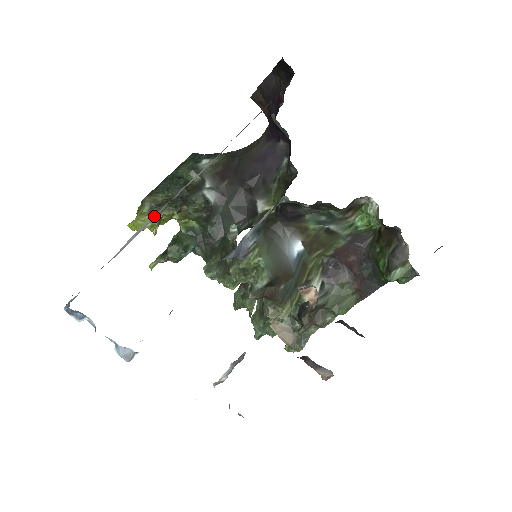
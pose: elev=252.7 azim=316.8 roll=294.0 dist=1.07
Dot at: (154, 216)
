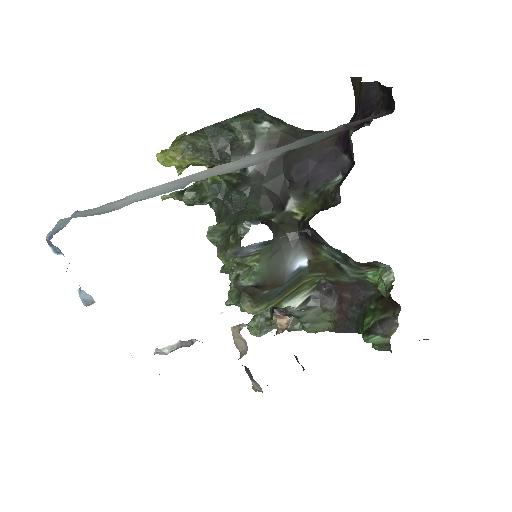
Dot at: (172, 187)
